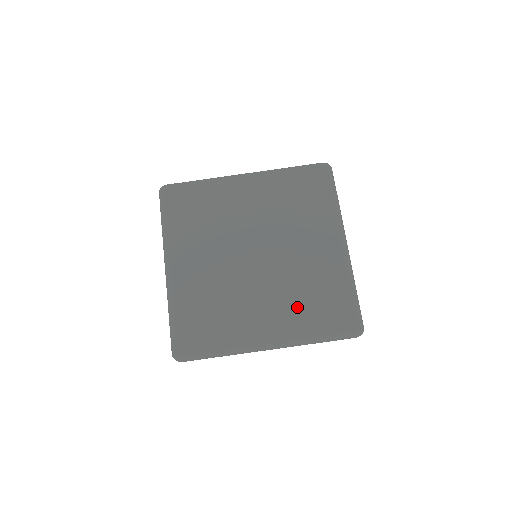
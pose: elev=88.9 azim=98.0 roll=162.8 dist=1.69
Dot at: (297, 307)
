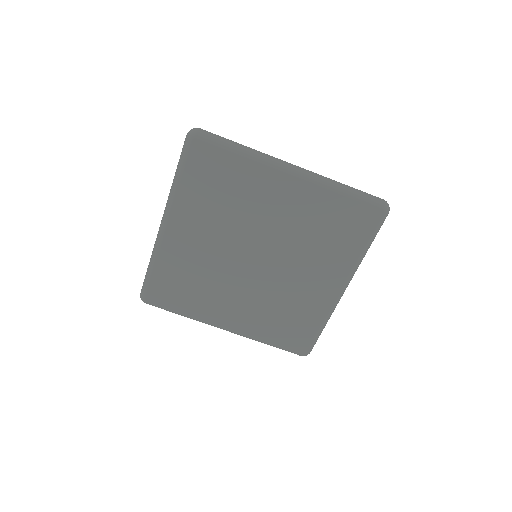
Dot at: (266, 317)
